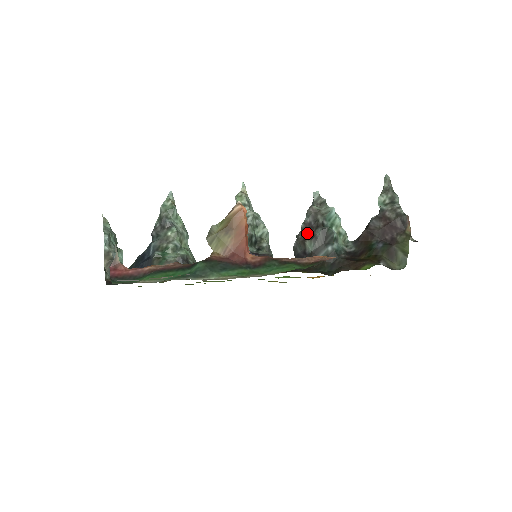
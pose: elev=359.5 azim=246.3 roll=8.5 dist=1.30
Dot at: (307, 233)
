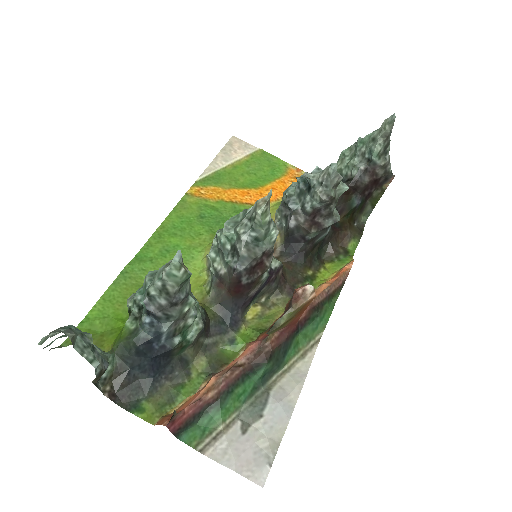
Dot at: (313, 220)
